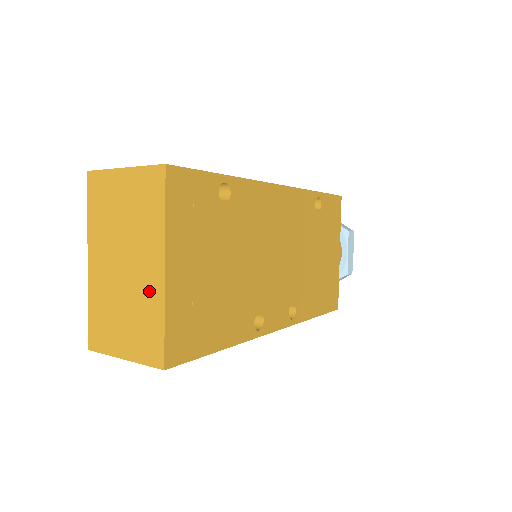
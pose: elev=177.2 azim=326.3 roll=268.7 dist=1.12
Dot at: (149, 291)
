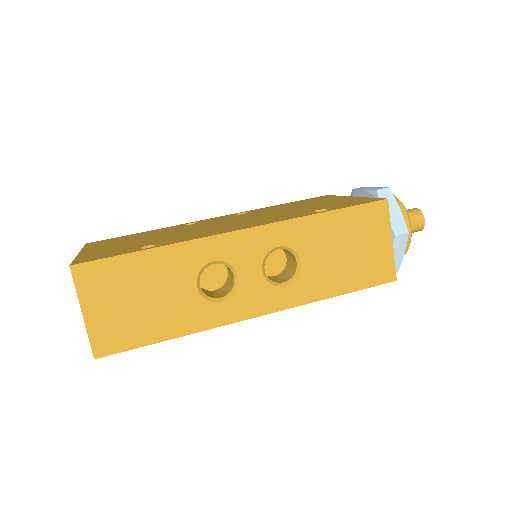
Dot at: occluded
